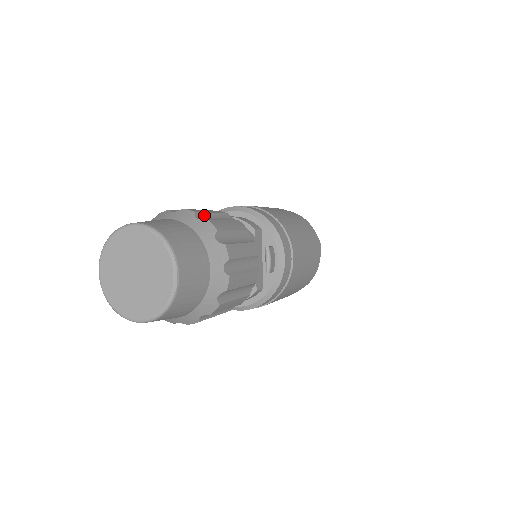
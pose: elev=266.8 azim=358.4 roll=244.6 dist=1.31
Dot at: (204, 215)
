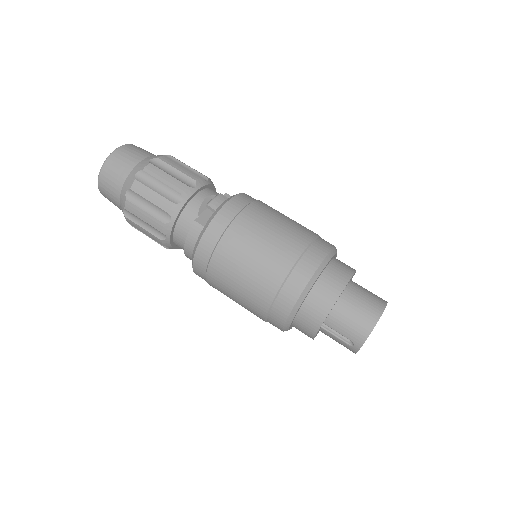
Dot at: occluded
